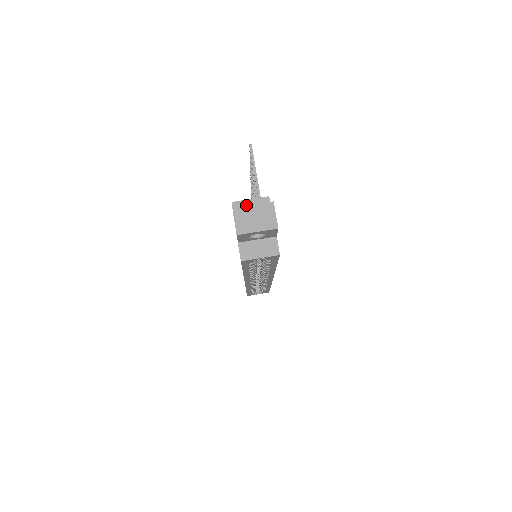
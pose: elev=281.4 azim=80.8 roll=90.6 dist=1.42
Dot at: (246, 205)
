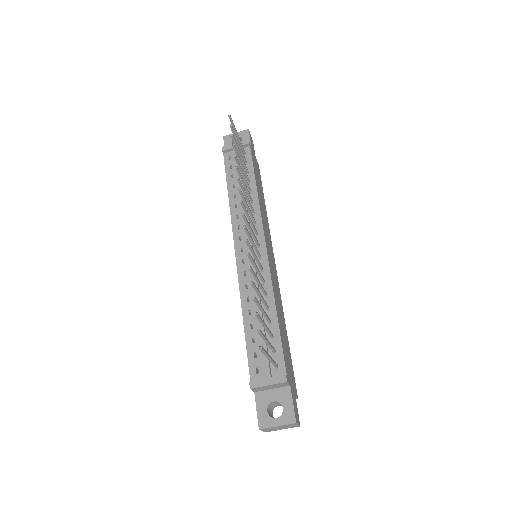
Dot at: (265, 388)
